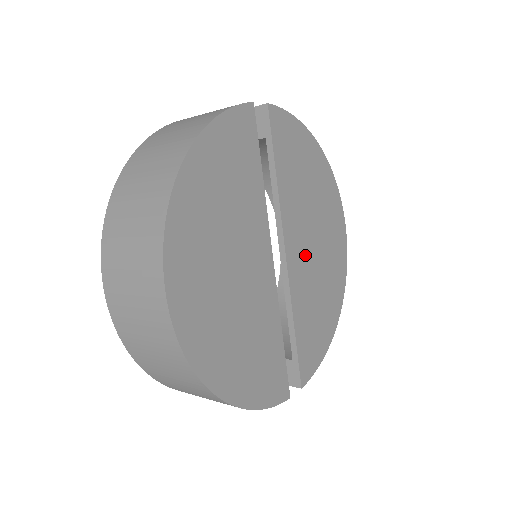
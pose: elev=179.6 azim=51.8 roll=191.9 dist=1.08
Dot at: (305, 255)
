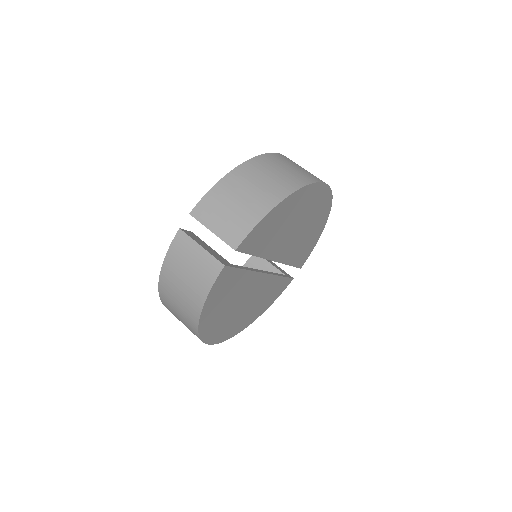
Dot at: (291, 242)
